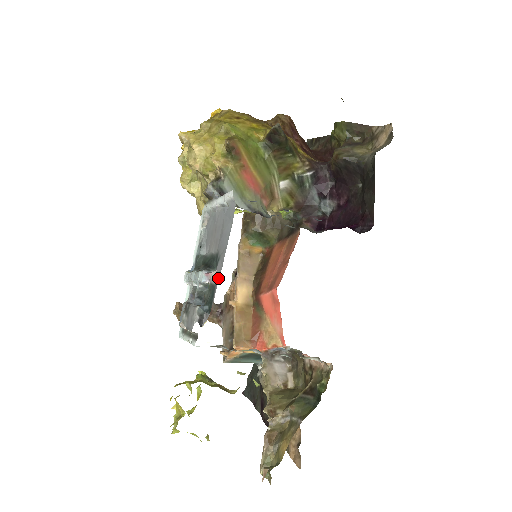
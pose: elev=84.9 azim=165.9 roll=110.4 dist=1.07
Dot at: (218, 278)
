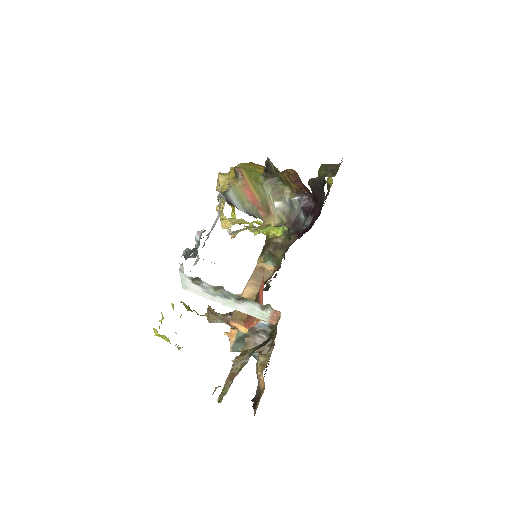
Dot at: (202, 231)
